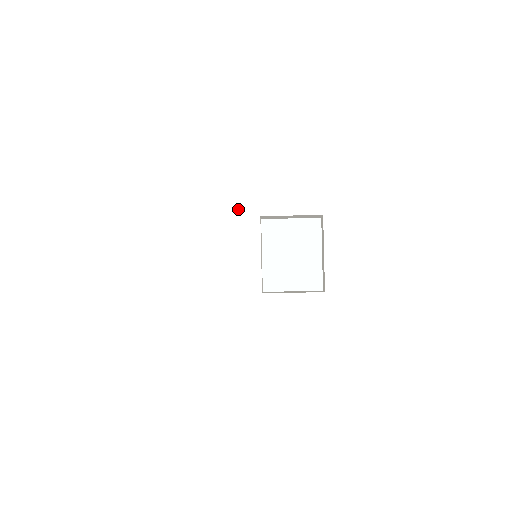
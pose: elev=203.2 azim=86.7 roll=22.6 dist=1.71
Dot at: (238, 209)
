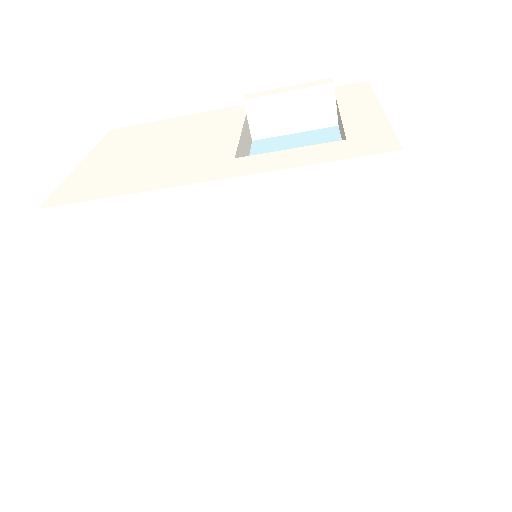
Dot at: (218, 115)
